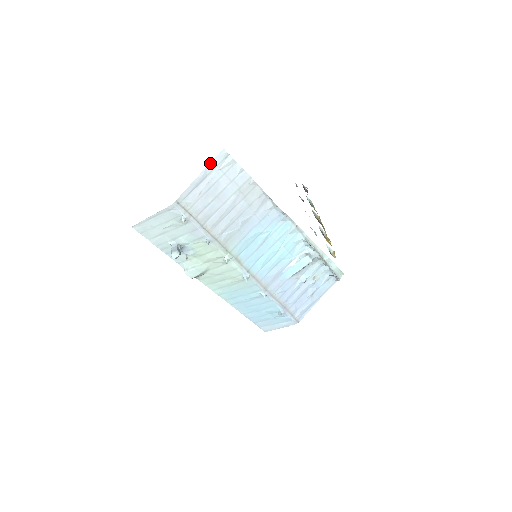
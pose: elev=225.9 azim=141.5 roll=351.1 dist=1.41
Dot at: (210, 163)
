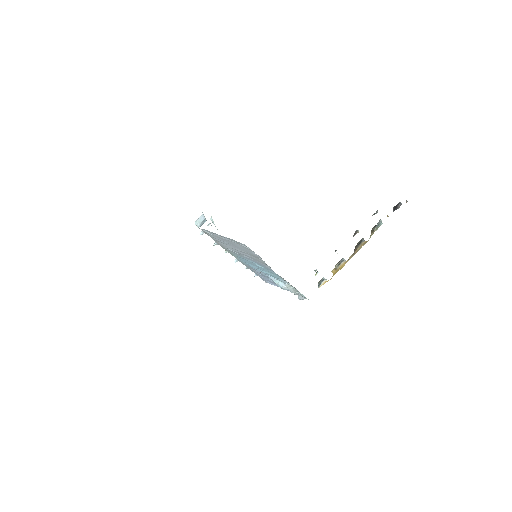
Dot at: occluded
